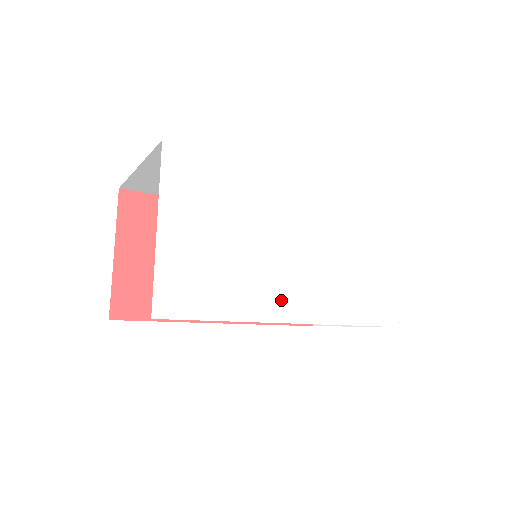
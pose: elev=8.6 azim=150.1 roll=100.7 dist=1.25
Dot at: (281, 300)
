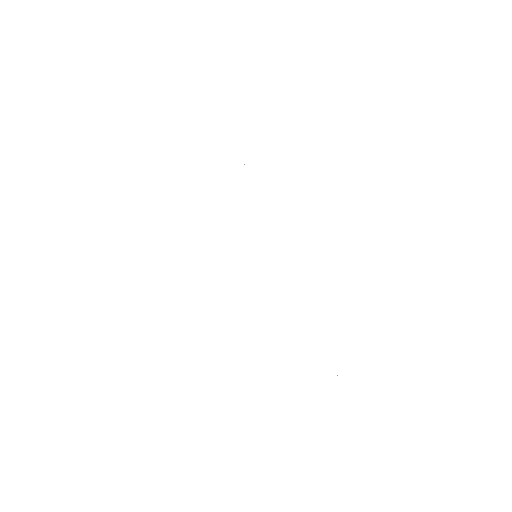
Dot at: (228, 300)
